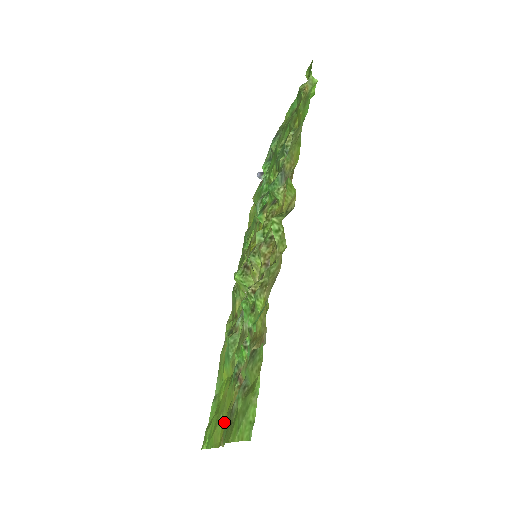
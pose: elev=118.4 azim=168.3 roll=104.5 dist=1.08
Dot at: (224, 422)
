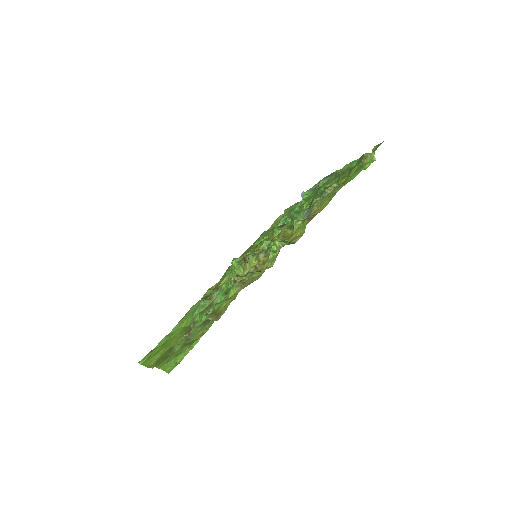
Dot at: occluded
